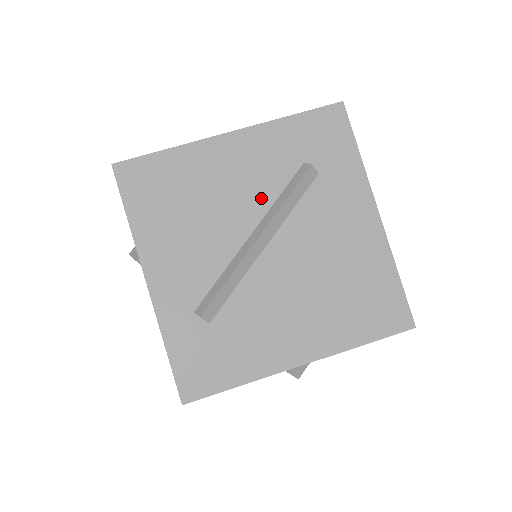
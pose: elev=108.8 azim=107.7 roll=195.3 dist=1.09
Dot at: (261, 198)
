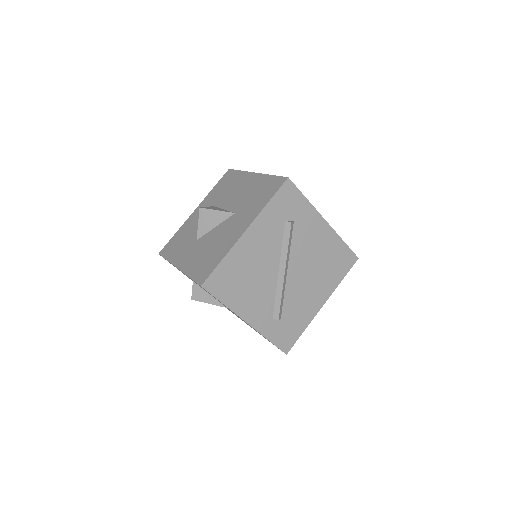
Dot at: (275, 251)
